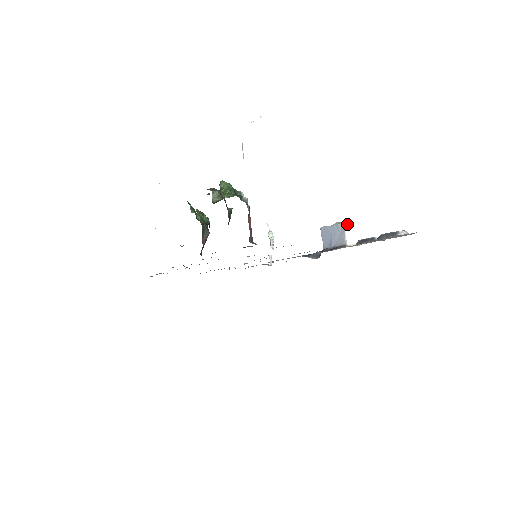
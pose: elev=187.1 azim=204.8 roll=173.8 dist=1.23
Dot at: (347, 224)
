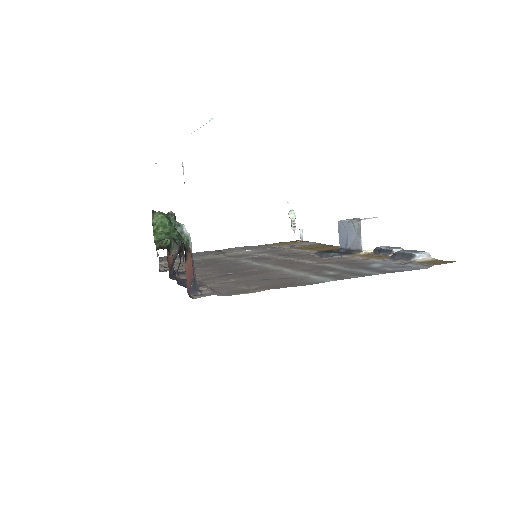
Dot at: (365, 224)
